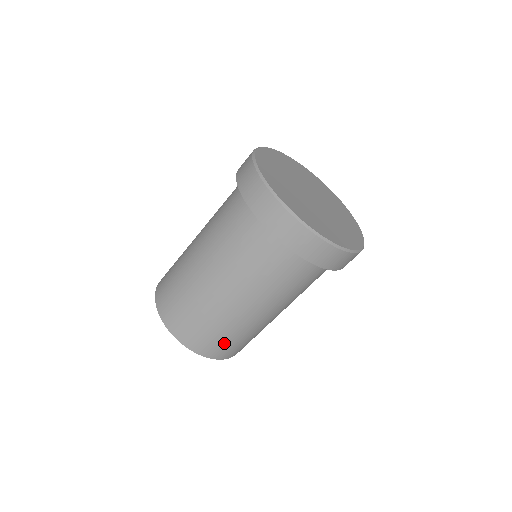
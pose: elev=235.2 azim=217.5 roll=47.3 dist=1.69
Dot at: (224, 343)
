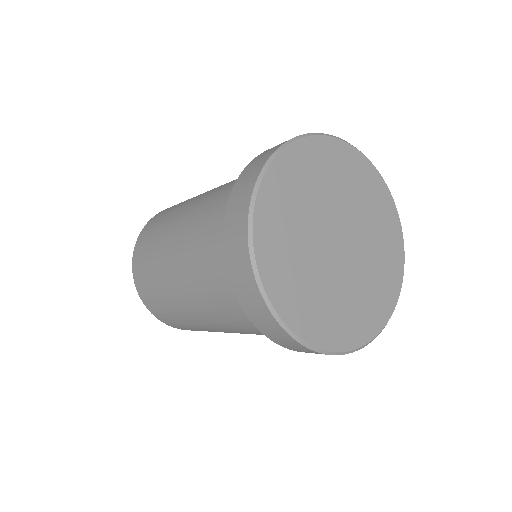
Dot at: occluded
